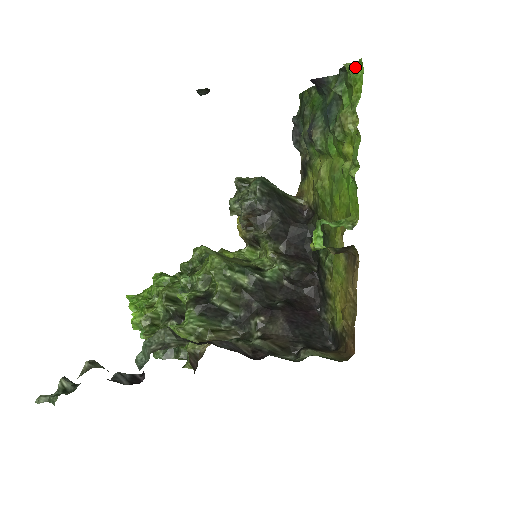
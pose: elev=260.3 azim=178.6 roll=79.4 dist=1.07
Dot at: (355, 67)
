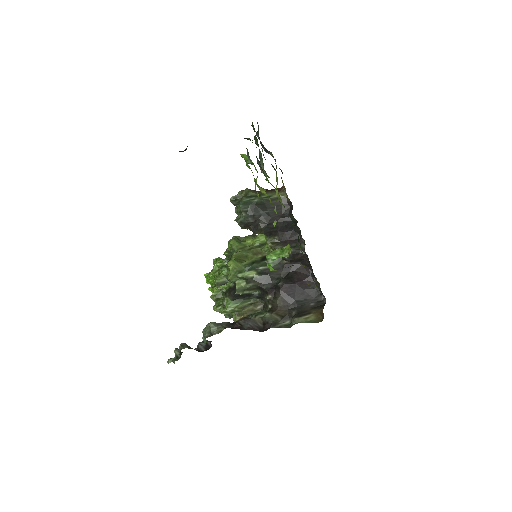
Dot at: (246, 158)
